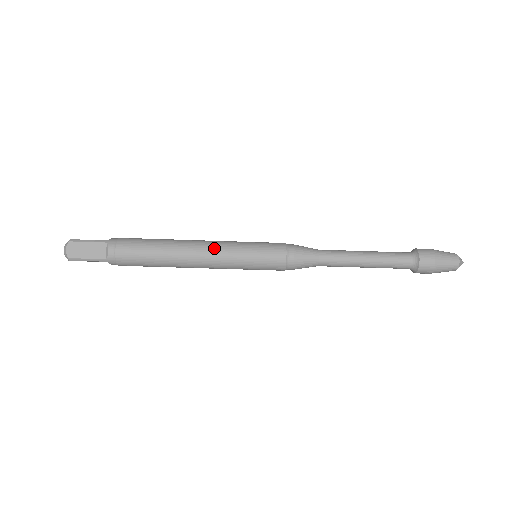
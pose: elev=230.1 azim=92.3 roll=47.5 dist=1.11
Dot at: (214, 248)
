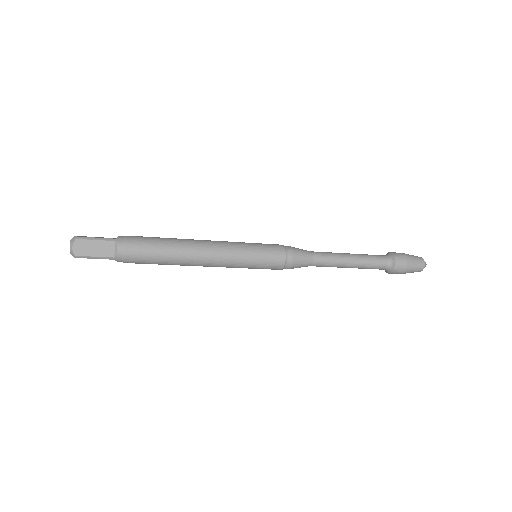
Dot at: occluded
